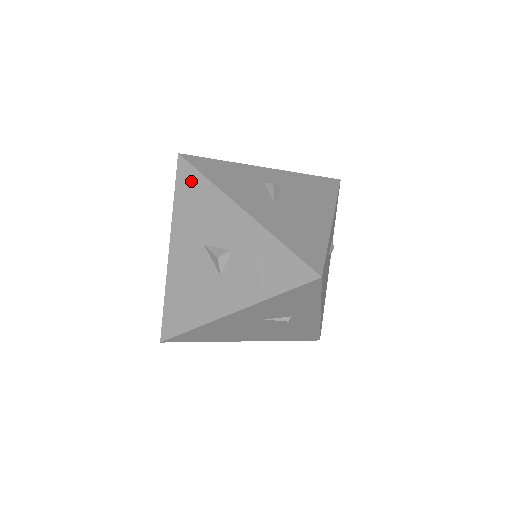
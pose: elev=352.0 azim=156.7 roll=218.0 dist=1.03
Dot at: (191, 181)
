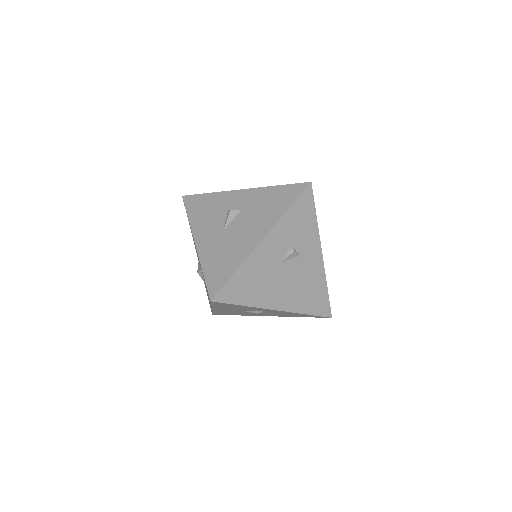
Dot at: (187, 216)
